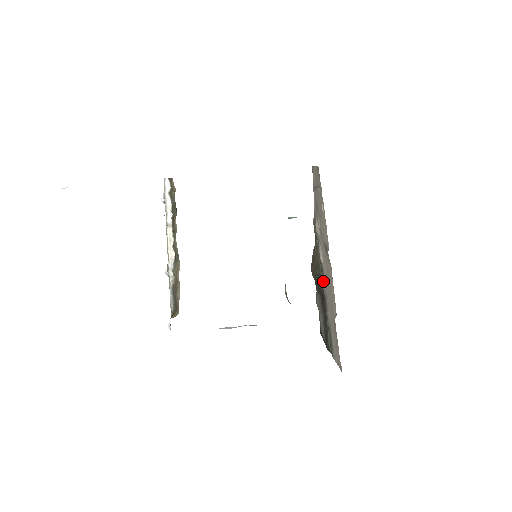
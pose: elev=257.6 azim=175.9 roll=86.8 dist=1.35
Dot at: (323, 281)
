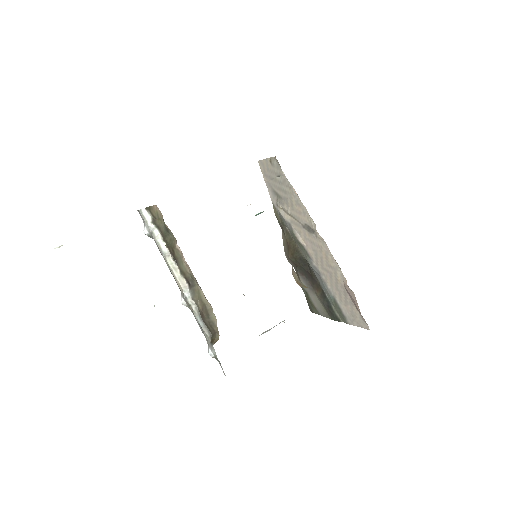
Dot at: (310, 261)
